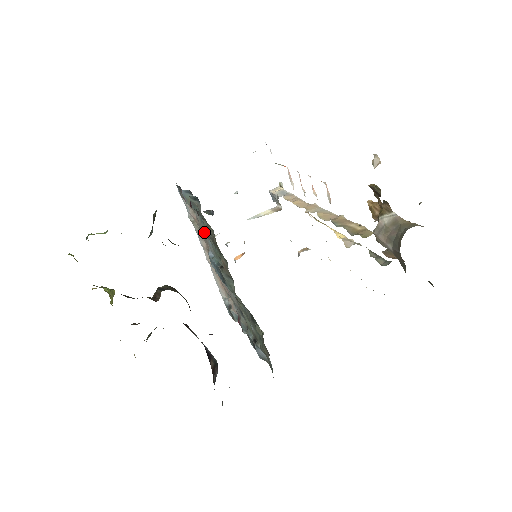
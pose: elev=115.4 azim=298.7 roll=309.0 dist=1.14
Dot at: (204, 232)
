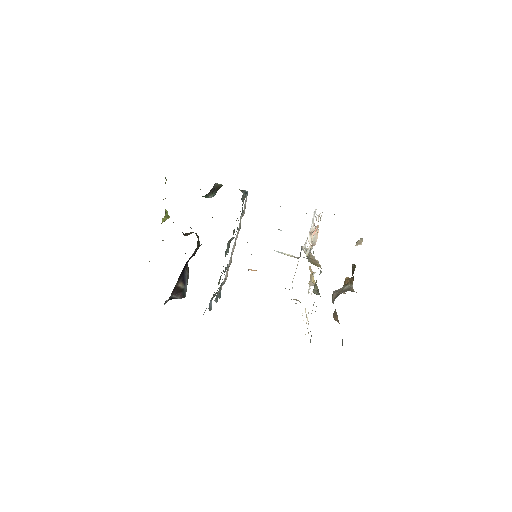
Dot at: occluded
